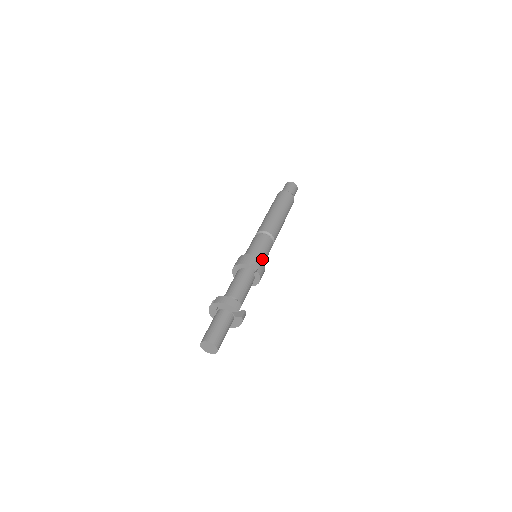
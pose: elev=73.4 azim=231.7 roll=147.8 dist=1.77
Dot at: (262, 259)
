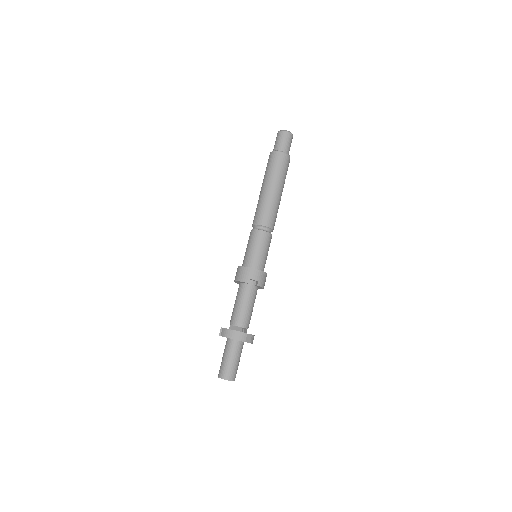
Dot at: (261, 264)
